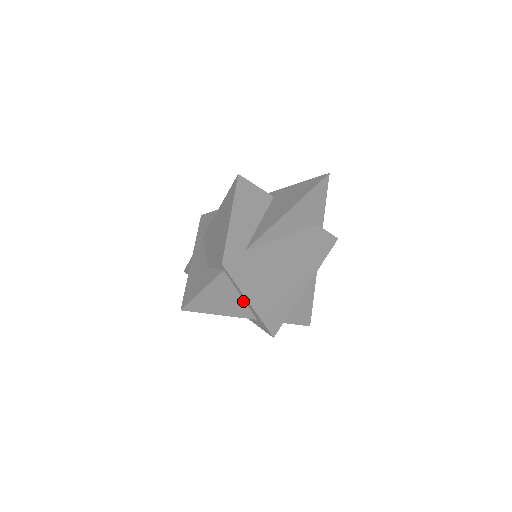
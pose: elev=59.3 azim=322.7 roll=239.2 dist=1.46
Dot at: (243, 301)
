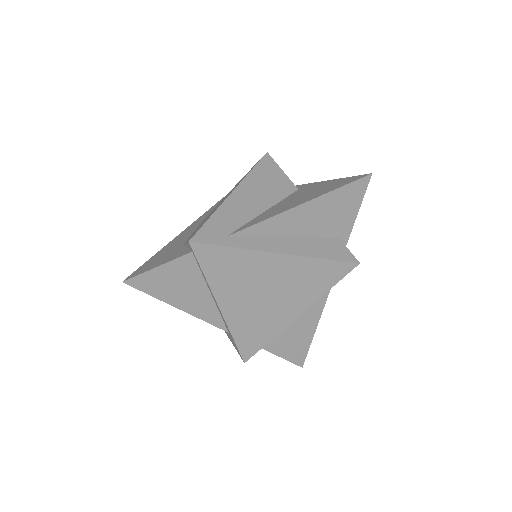
Dot at: (213, 302)
